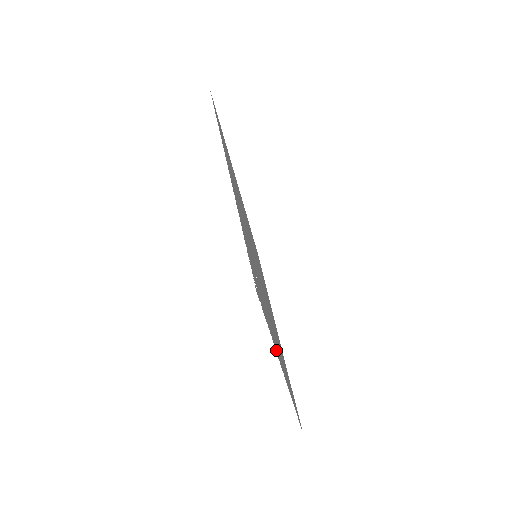
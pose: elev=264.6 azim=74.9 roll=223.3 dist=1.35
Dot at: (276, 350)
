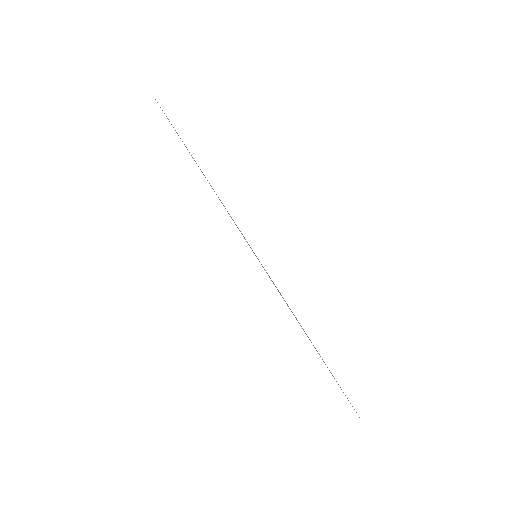
Dot at: occluded
